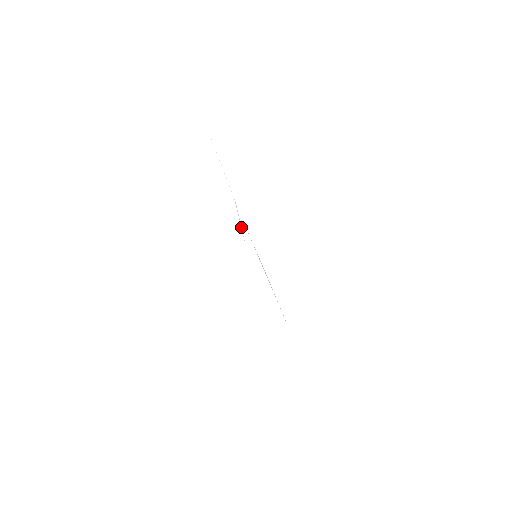
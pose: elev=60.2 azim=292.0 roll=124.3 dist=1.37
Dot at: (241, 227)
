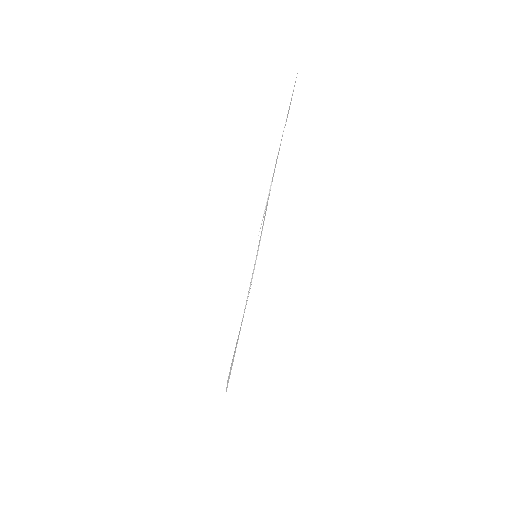
Dot at: (264, 212)
